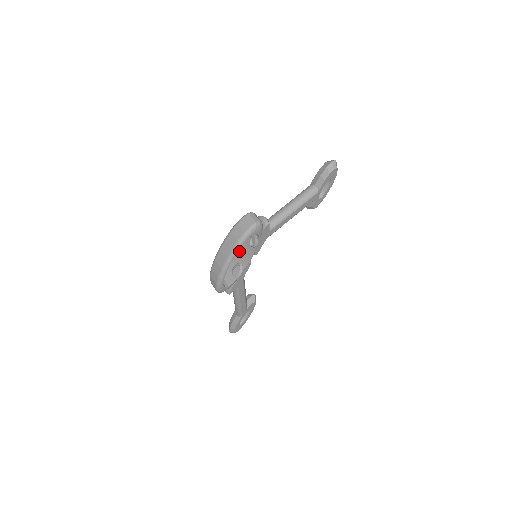
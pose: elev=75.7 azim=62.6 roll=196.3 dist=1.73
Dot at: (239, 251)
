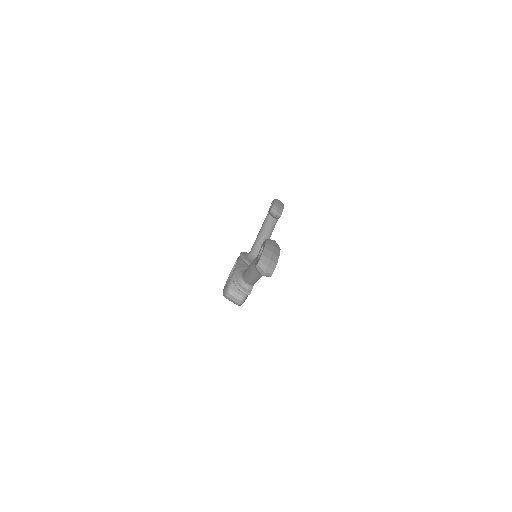
Dot at: occluded
